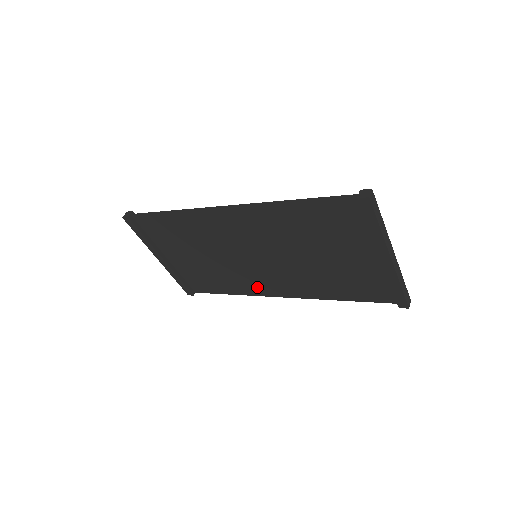
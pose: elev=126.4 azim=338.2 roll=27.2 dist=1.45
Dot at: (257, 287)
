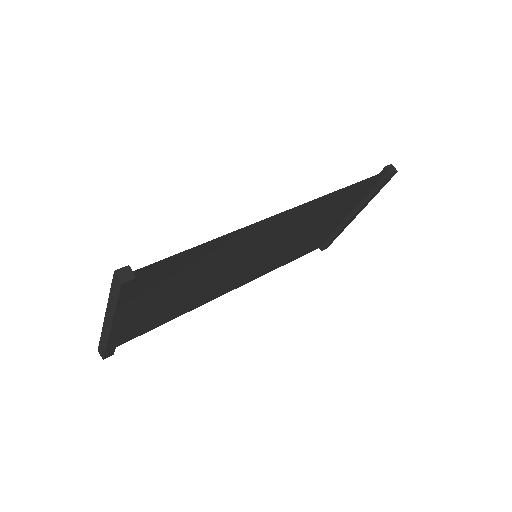
Dot at: (216, 293)
